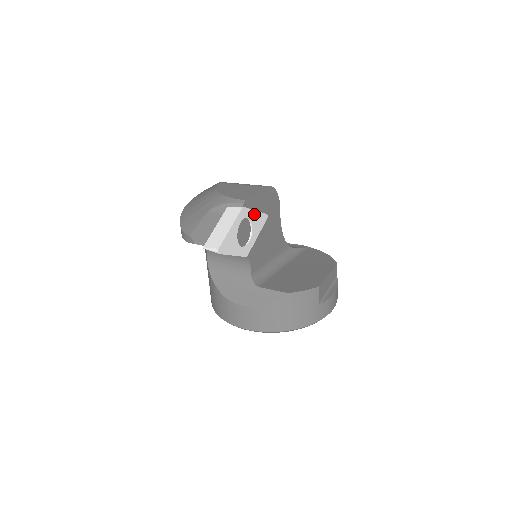
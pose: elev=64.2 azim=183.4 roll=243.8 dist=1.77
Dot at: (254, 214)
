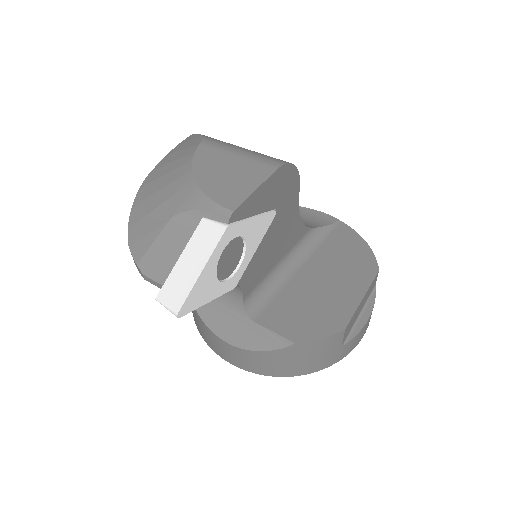
Dot at: (250, 224)
